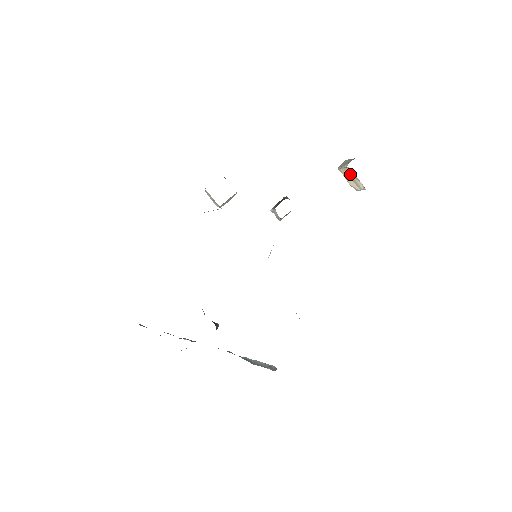
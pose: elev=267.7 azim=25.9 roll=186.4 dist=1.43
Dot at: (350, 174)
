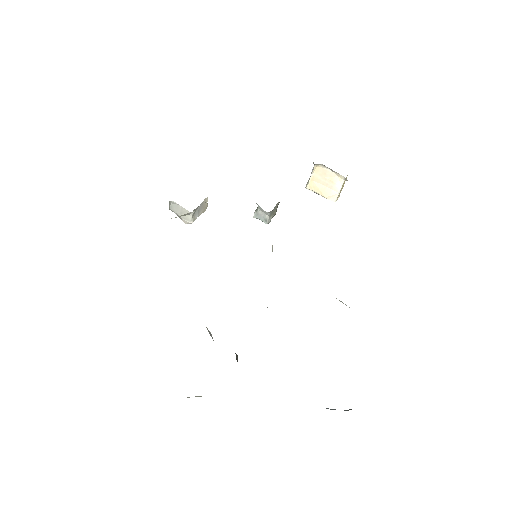
Dot at: (321, 177)
